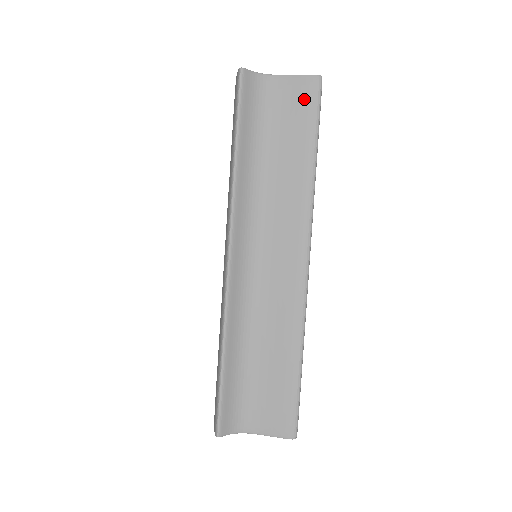
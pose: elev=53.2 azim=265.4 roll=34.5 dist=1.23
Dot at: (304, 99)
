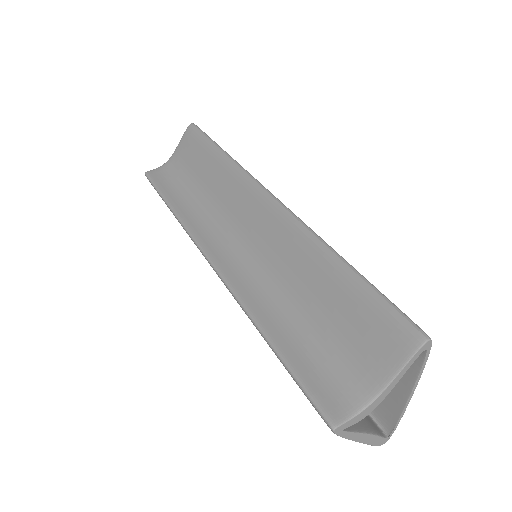
Dot at: (191, 141)
